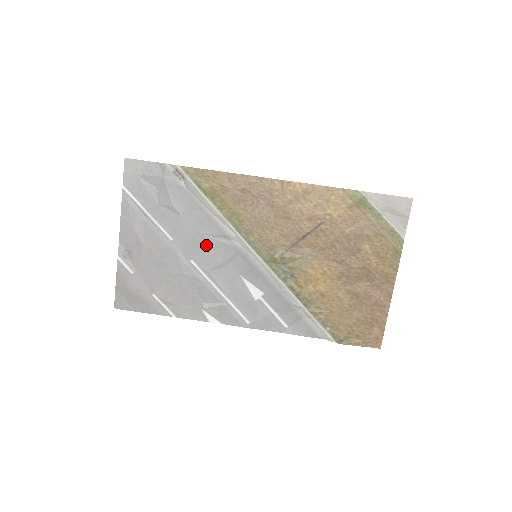
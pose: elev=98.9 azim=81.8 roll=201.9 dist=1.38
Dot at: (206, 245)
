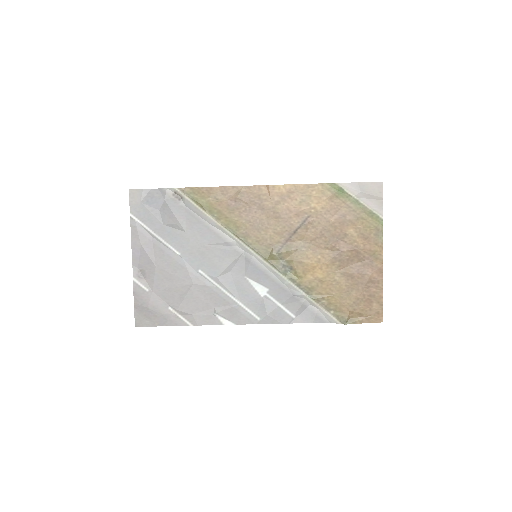
Dot at: (210, 254)
